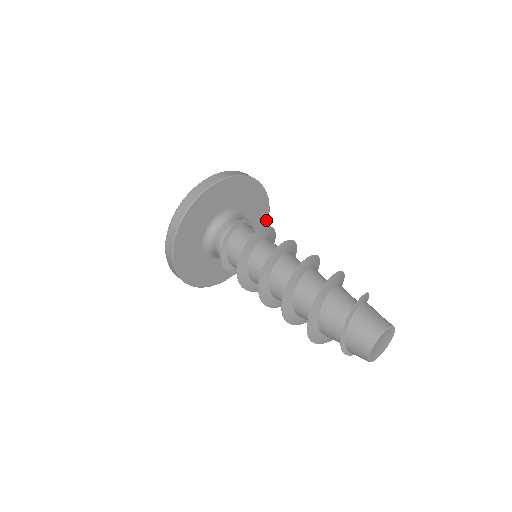
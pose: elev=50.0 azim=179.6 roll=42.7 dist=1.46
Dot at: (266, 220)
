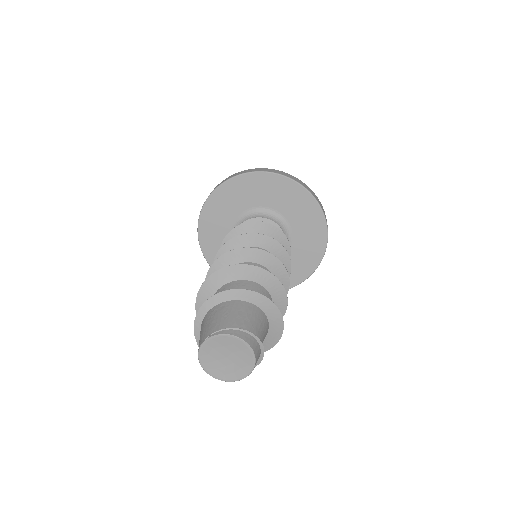
Dot at: (310, 199)
